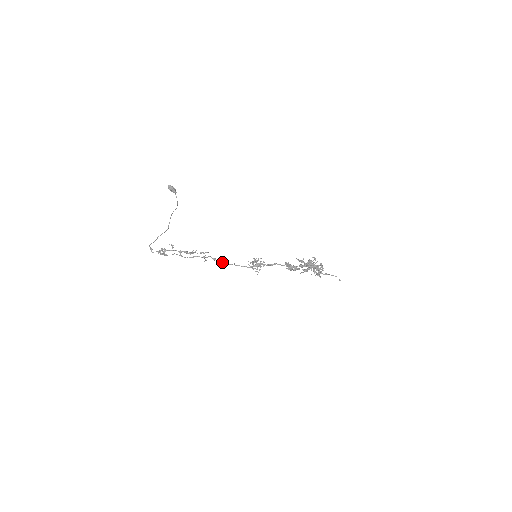
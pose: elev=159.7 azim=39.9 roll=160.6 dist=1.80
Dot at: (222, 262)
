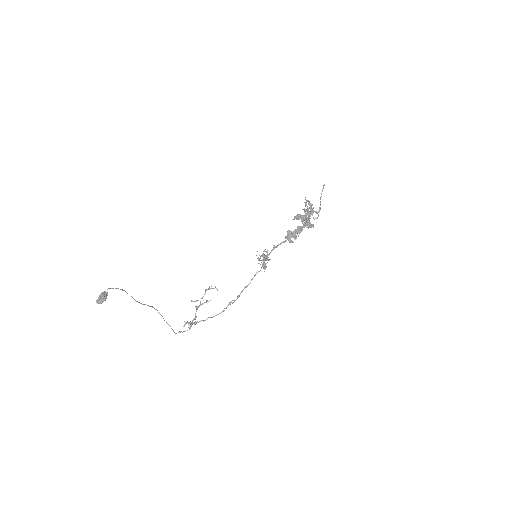
Dot at: occluded
